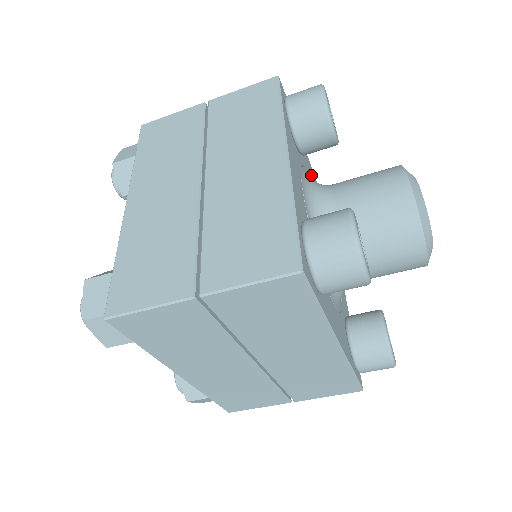
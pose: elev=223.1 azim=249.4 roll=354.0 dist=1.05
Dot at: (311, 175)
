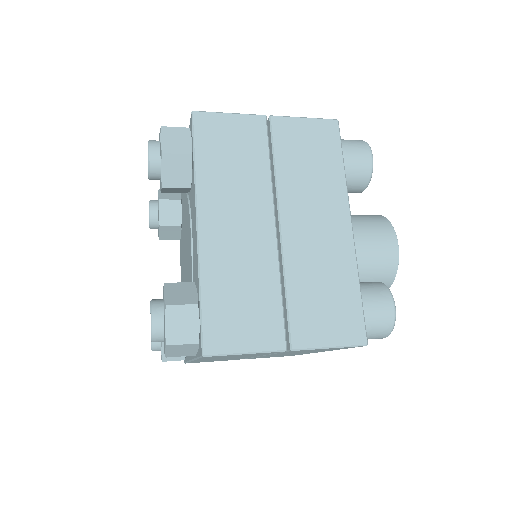
Dot at: occluded
